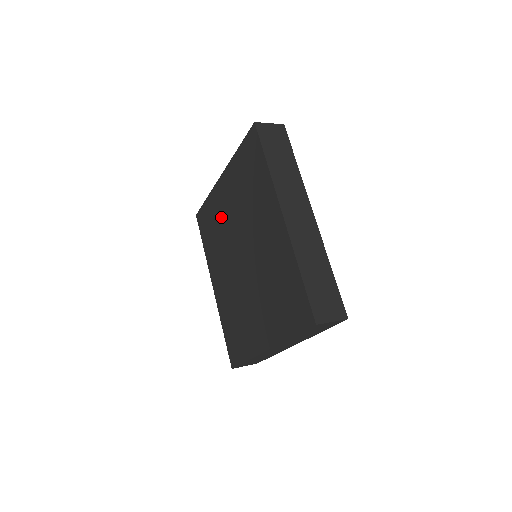
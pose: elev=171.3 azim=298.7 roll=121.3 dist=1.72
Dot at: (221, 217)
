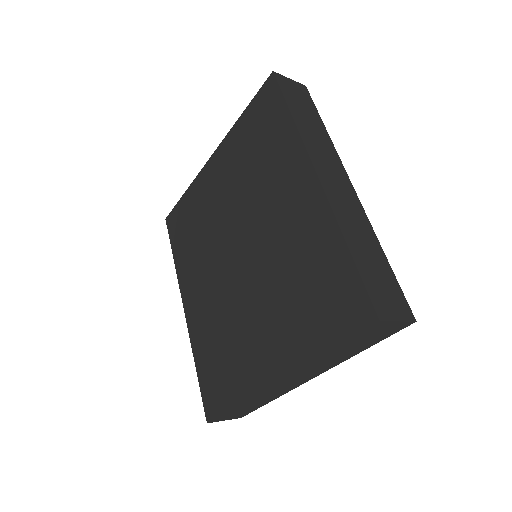
Dot at: (207, 209)
